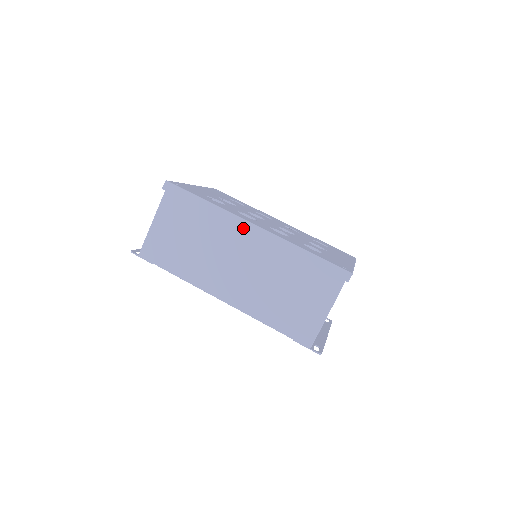
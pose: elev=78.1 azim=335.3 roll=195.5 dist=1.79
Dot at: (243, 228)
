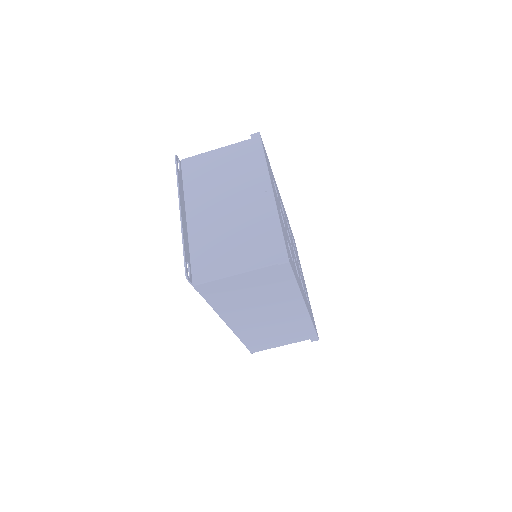
Dot at: (298, 307)
